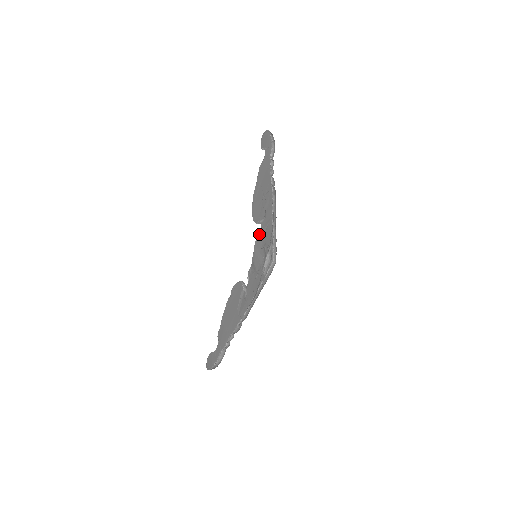
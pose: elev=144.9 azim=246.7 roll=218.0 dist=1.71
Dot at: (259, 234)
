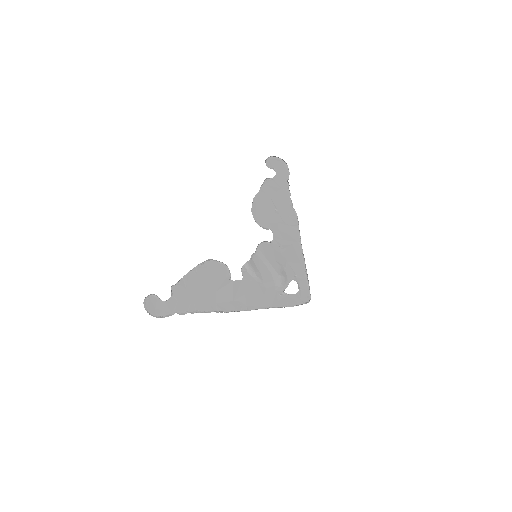
Dot at: (269, 243)
